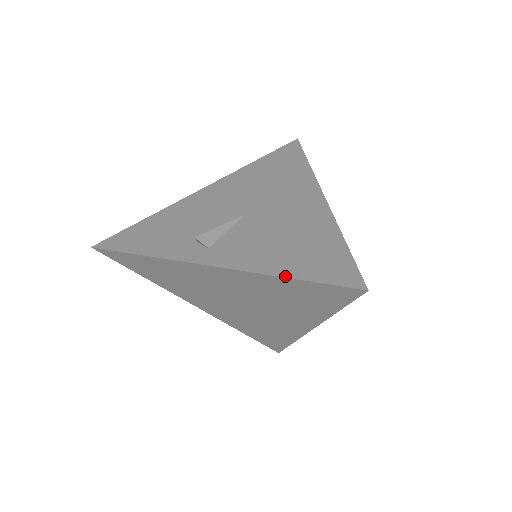
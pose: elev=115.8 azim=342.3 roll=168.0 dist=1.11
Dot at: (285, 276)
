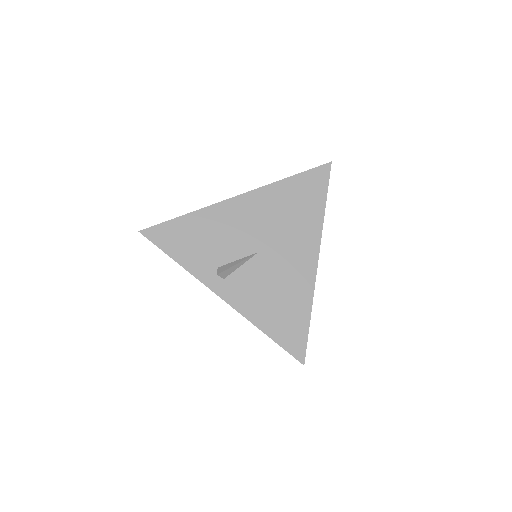
Dot at: (264, 332)
